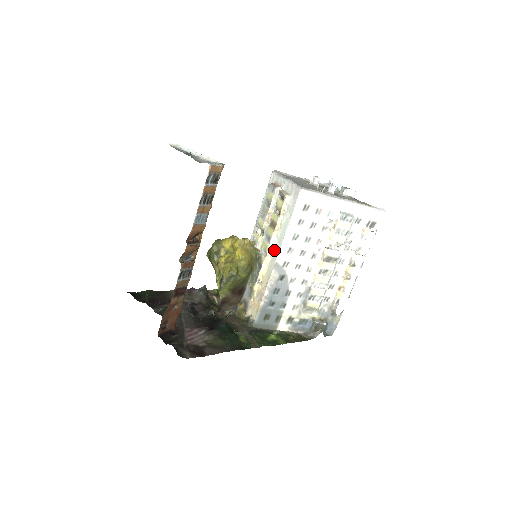
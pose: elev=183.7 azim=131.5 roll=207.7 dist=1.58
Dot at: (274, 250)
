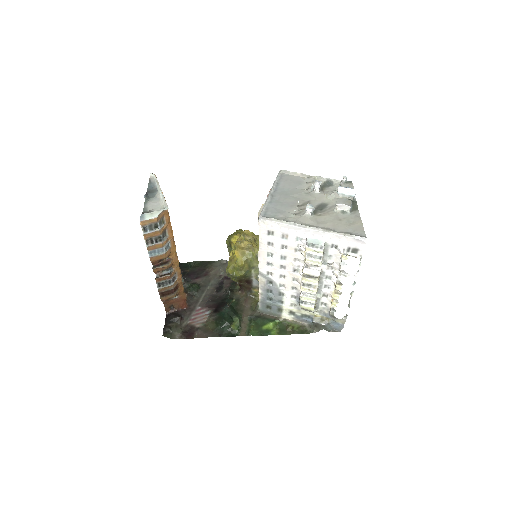
Dot at: occluded
